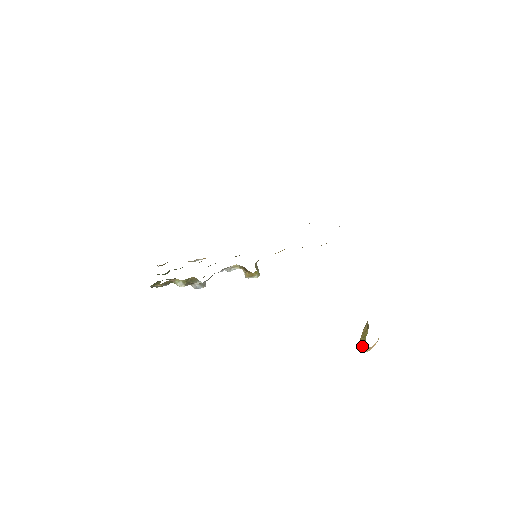
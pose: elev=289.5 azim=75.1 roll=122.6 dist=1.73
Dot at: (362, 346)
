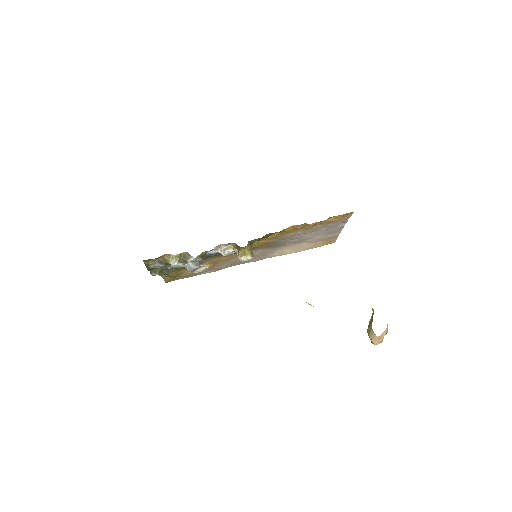
Dot at: (369, 337)
